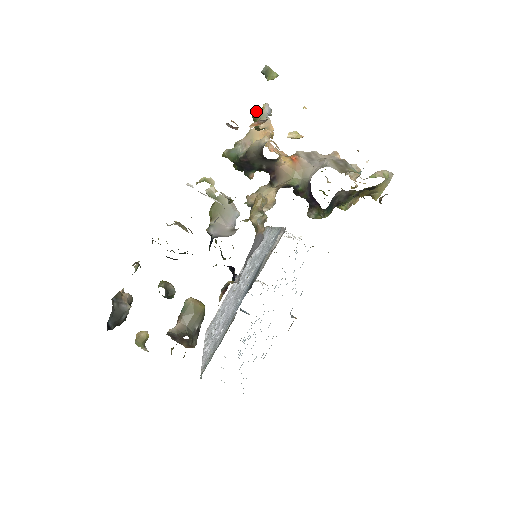
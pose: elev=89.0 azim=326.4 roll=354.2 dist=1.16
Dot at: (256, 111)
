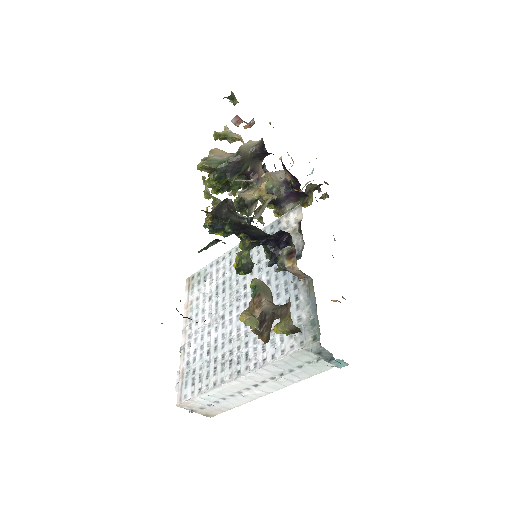
Dot at: (217, 132)
